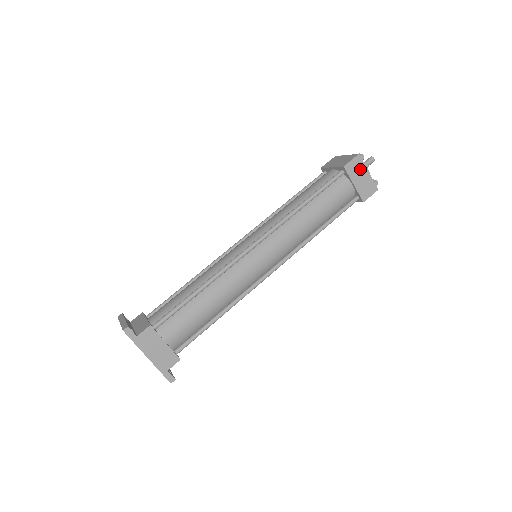
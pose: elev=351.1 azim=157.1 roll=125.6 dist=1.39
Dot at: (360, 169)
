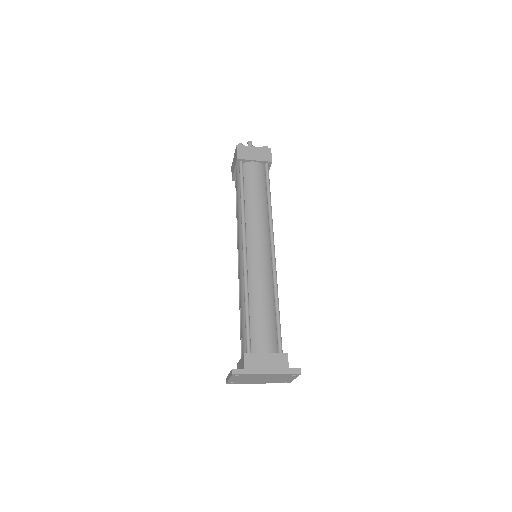
Dot at: (247, 150)
